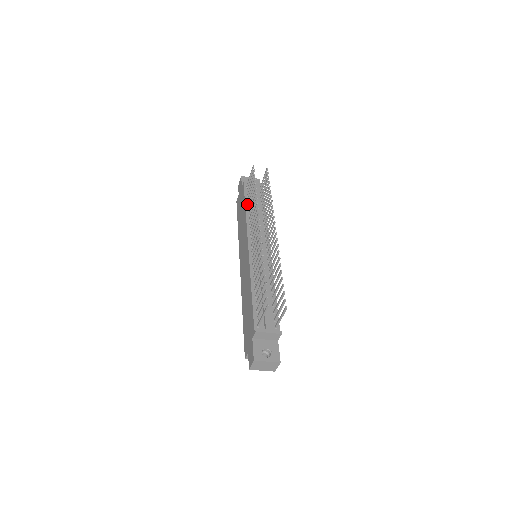
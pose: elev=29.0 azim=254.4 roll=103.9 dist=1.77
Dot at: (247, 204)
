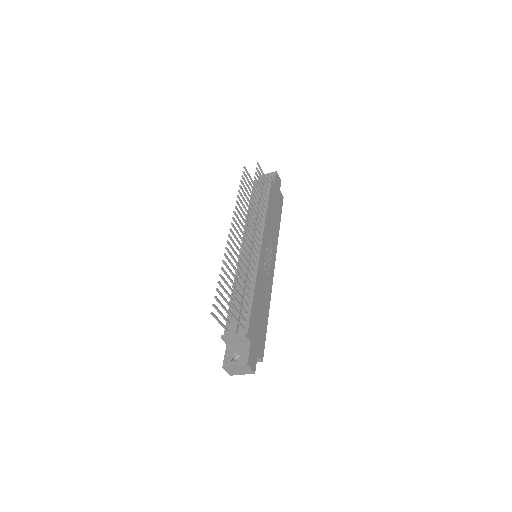
Dot at: occluded
